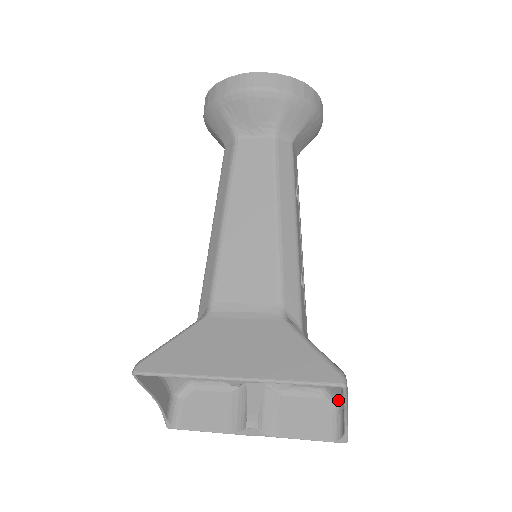
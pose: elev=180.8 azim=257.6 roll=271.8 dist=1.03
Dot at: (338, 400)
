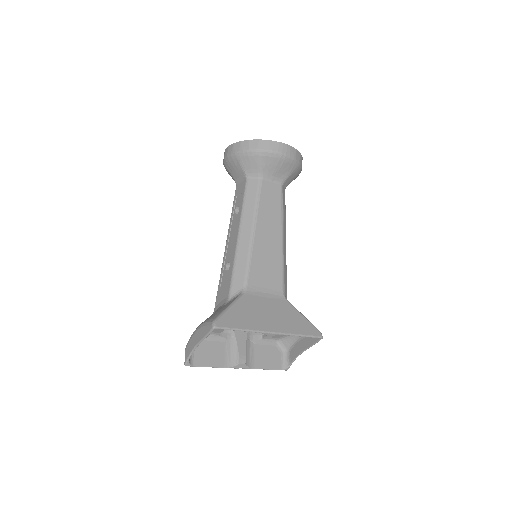
Dot at: (286, 347)
